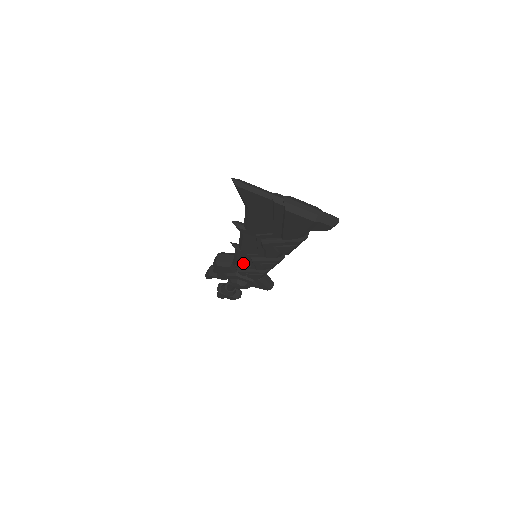
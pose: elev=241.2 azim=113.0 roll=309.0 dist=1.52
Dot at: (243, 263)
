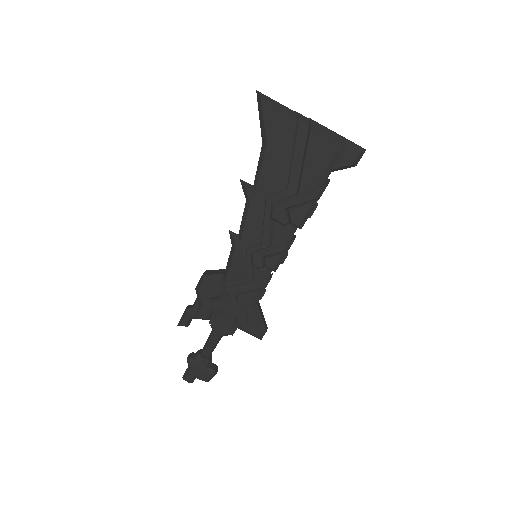
Dot at: (237, 274)
